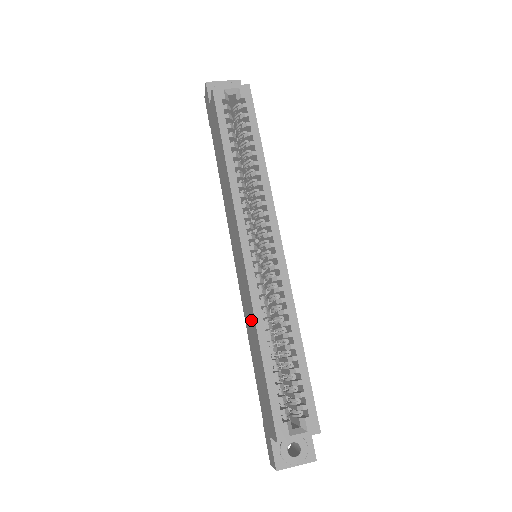
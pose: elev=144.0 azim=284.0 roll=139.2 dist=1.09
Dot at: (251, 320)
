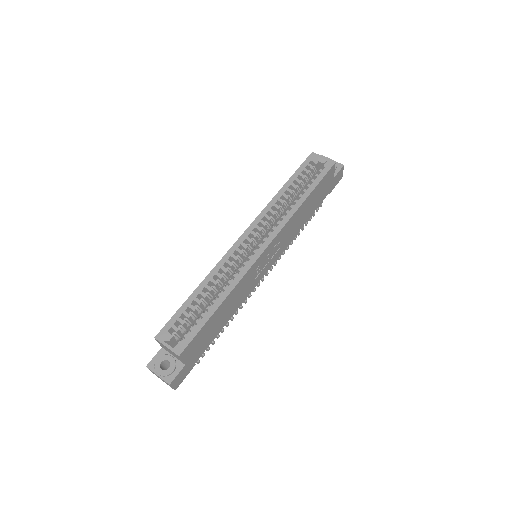
Dot at: occluded
